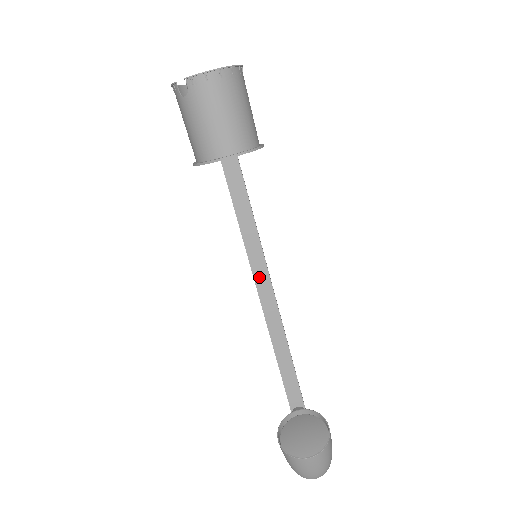
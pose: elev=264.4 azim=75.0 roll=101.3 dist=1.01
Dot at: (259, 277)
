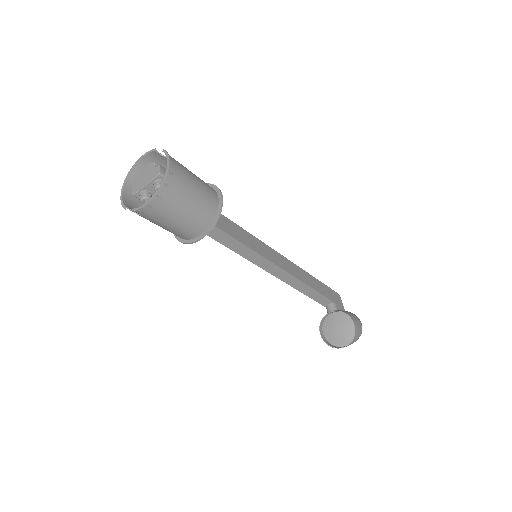
Dot at: (265, 266)
